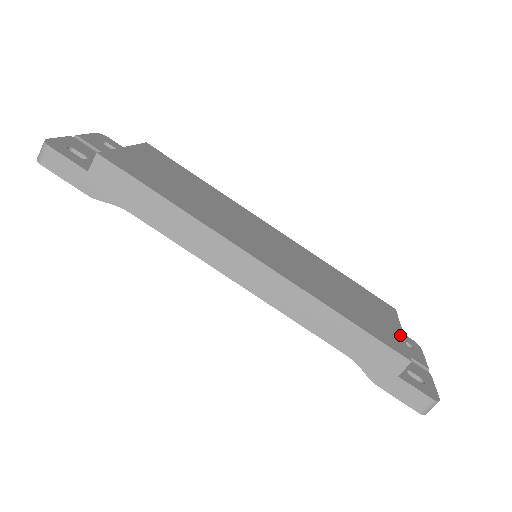
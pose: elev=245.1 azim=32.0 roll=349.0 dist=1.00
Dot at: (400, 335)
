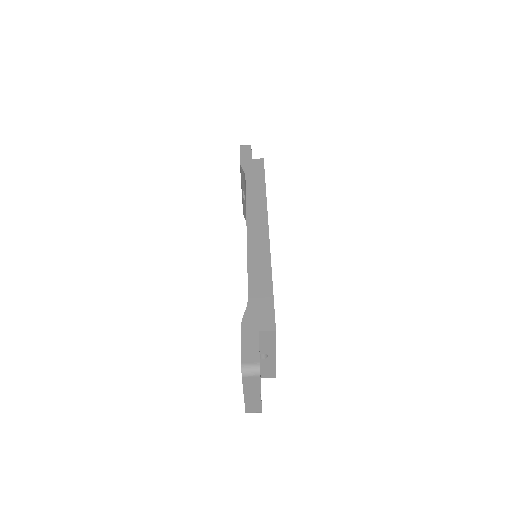
Dot at: occluded
